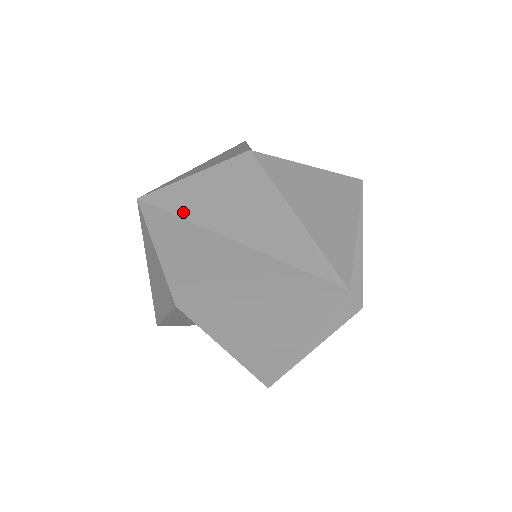
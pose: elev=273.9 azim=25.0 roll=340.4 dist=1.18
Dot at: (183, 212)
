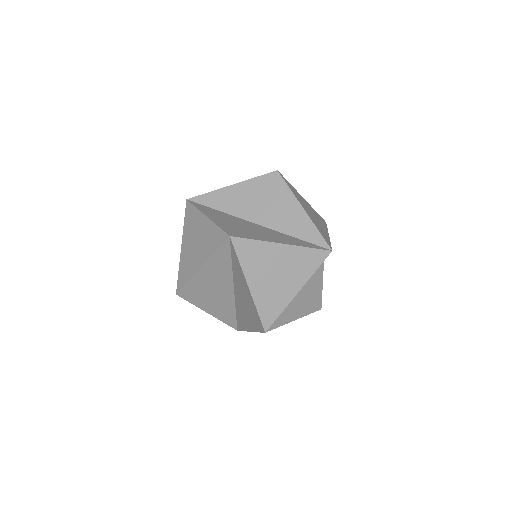
Dot at: (222, 207)
